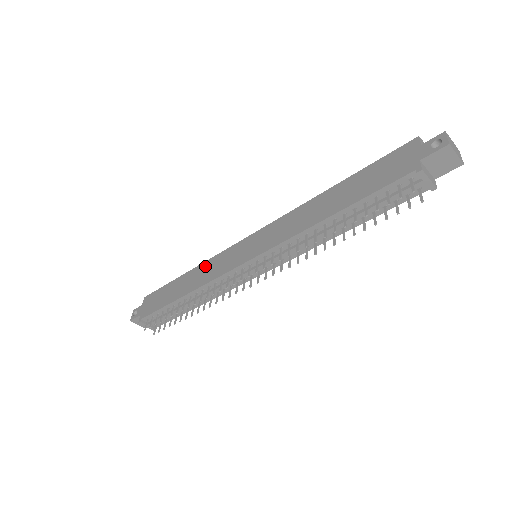
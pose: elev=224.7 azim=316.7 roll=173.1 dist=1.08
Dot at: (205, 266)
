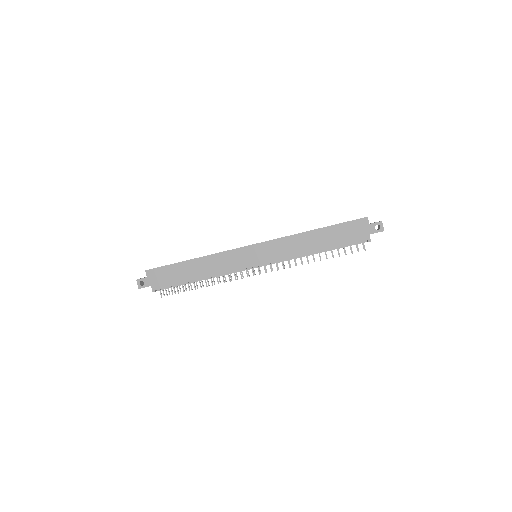
Dot at: (214, 259)
